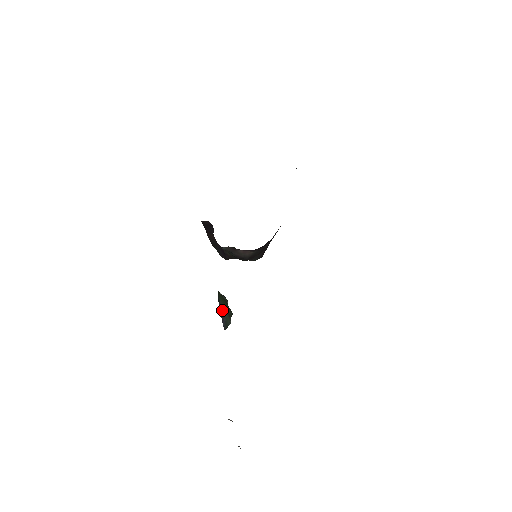
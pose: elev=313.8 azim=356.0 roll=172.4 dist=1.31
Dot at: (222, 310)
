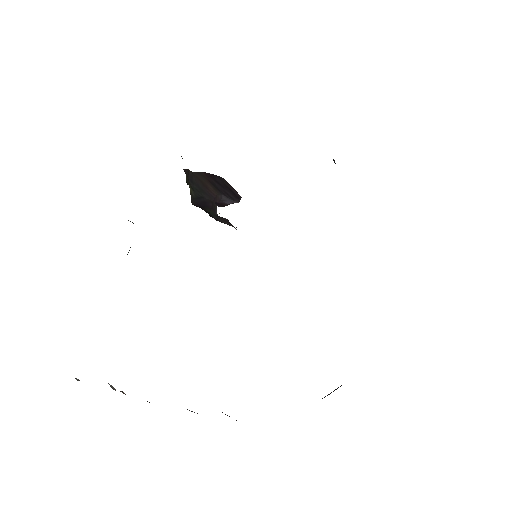
Dot at: occluded
